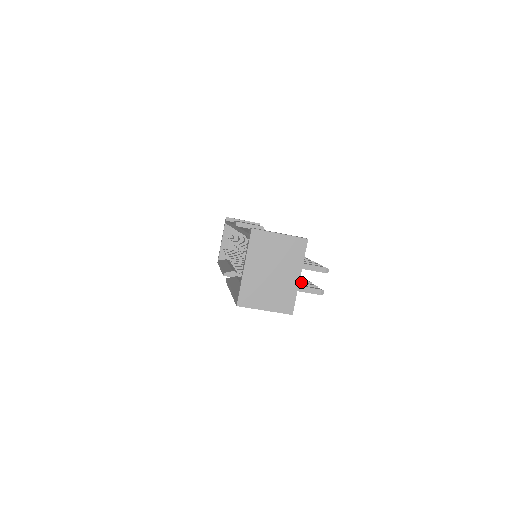
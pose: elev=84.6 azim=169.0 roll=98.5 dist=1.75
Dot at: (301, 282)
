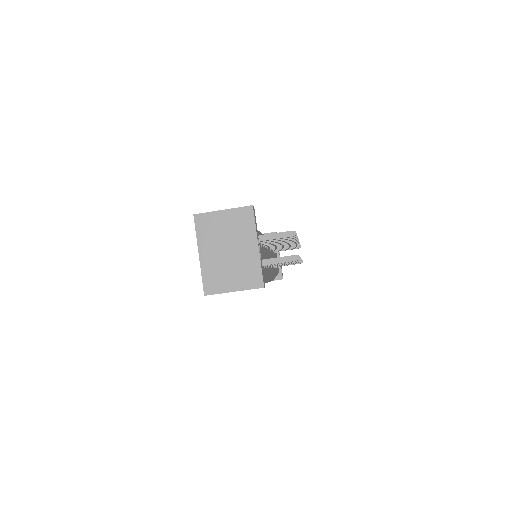
Dot at: occluded
